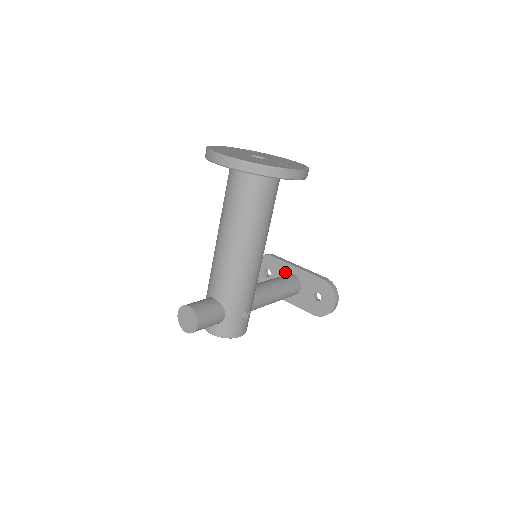
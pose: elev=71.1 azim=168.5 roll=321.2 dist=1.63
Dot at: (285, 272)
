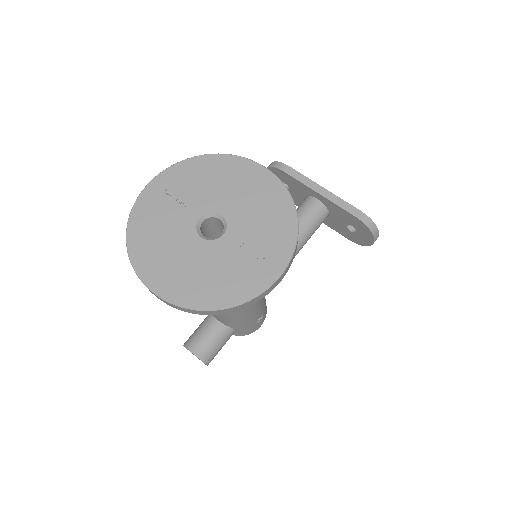
Dot at: (306, 193)
